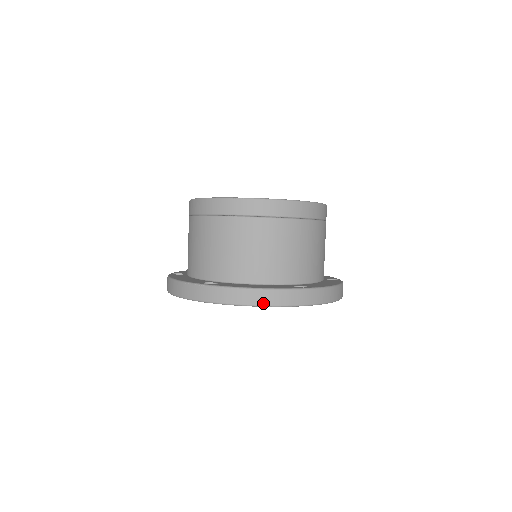
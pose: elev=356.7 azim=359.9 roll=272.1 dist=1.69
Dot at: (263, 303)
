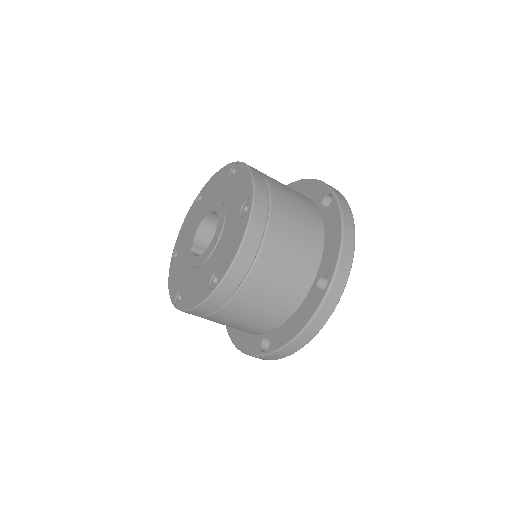
Dot at: (315, 333)
